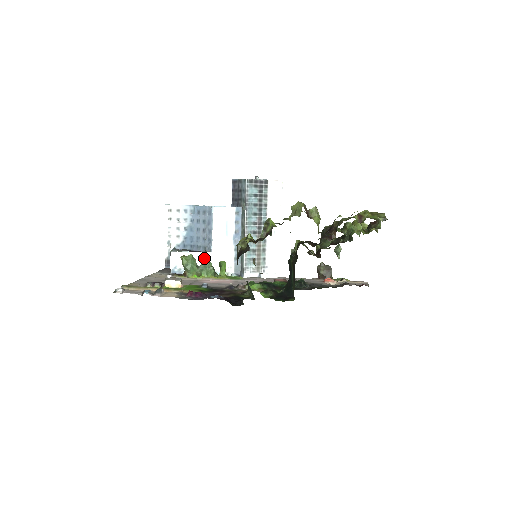
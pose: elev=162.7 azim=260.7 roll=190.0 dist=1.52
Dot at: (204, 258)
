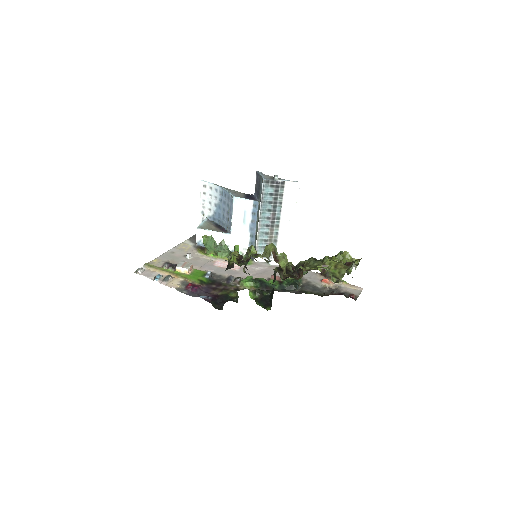
Dot at: (224, 238)
